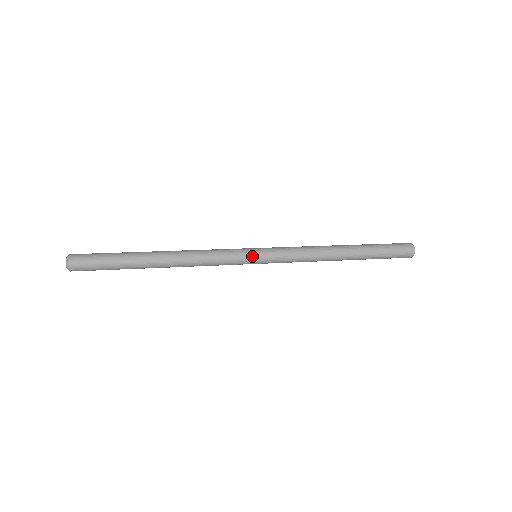
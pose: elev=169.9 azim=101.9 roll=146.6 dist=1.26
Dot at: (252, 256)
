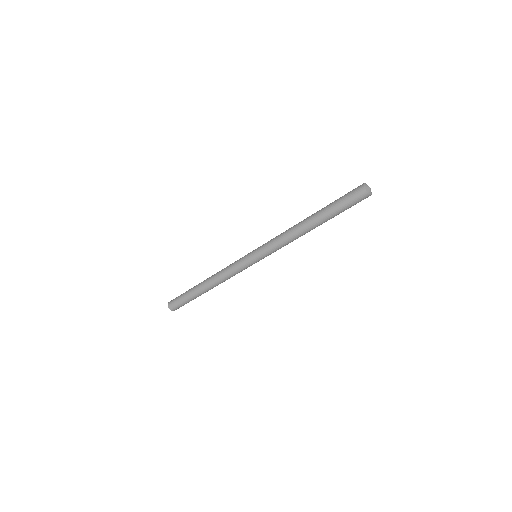
Dot at: (249, 257)
